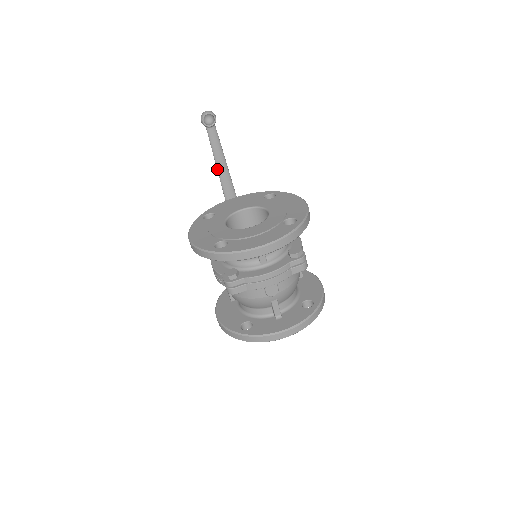
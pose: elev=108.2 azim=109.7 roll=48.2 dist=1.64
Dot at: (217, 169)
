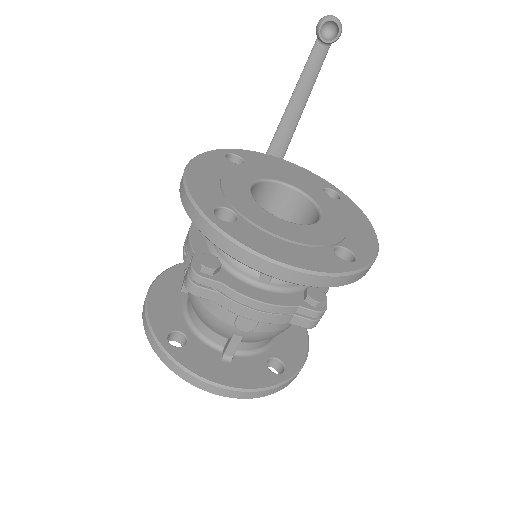
Dot at: (287, 106)
